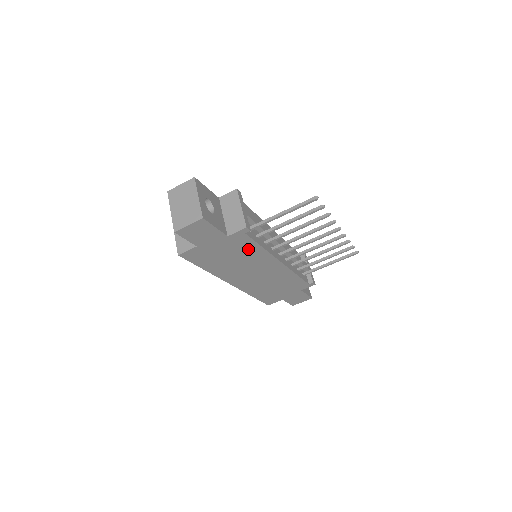
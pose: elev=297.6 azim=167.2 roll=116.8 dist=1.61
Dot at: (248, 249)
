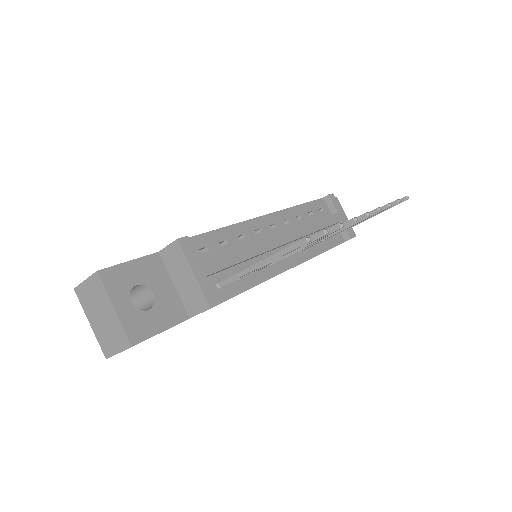
Dot at: occluded
